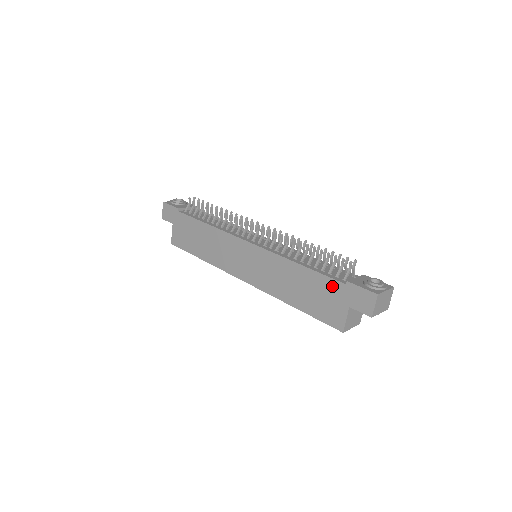
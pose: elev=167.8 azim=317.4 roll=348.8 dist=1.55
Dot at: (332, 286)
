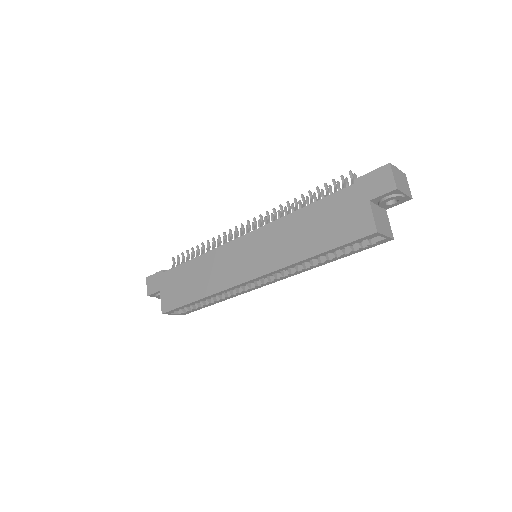
Dot at: (342, 198)
